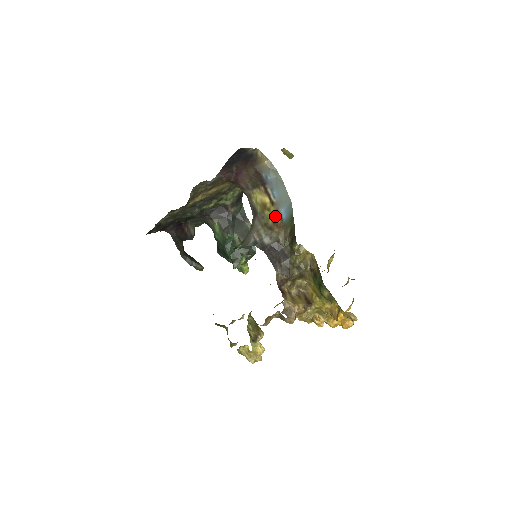
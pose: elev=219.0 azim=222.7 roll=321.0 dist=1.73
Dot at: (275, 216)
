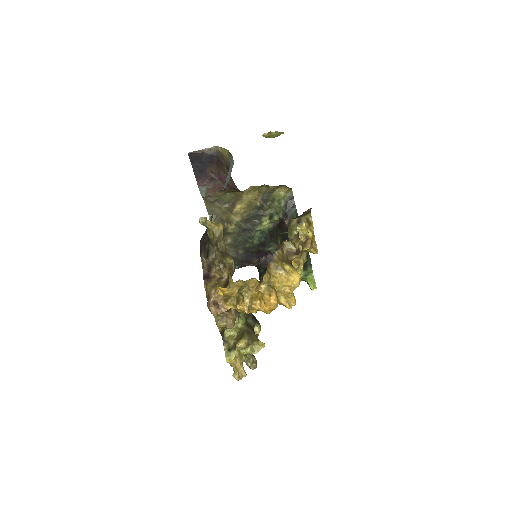
Dot at: occluded
